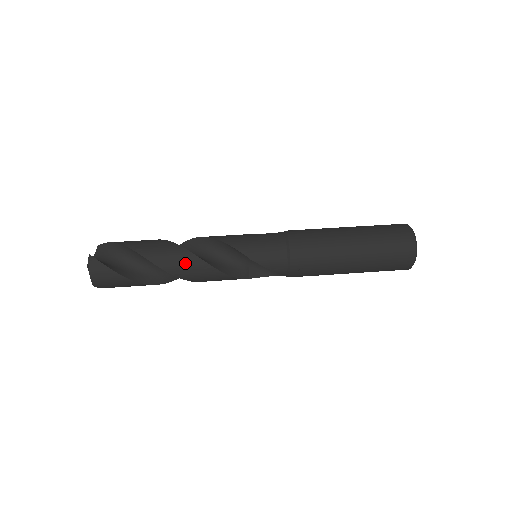
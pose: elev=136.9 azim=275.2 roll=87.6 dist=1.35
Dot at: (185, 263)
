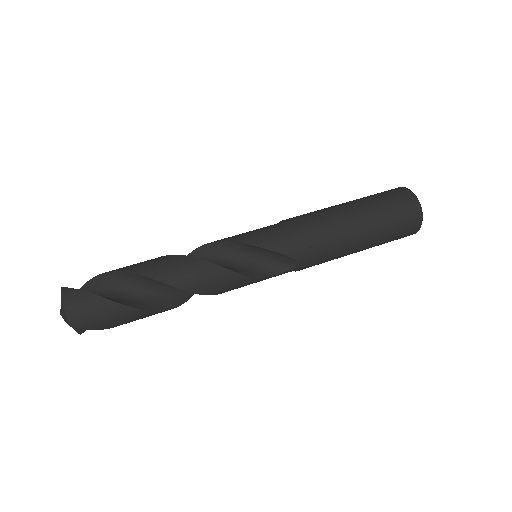
Dot at: (177, 266)
